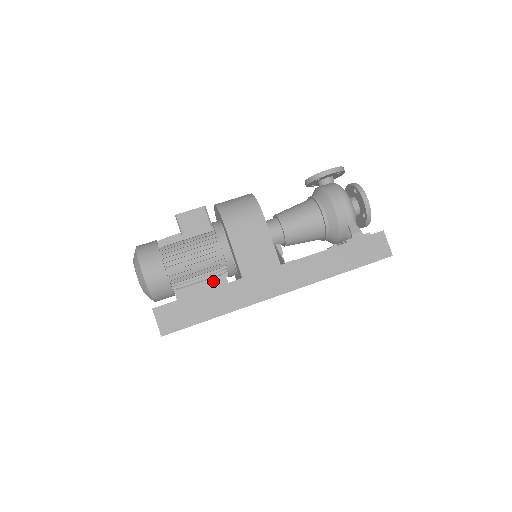
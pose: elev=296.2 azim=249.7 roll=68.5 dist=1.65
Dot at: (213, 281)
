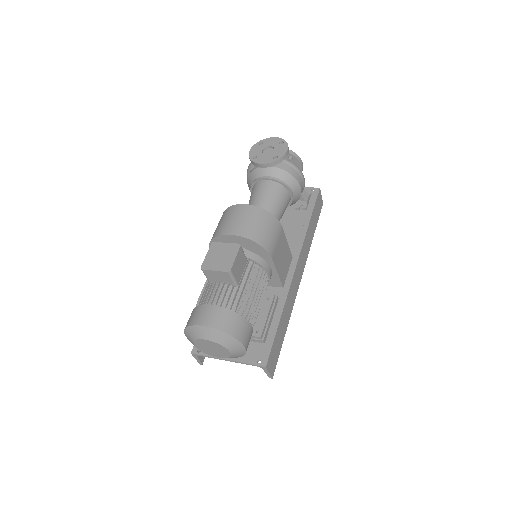
Dot at: (272, 306)
